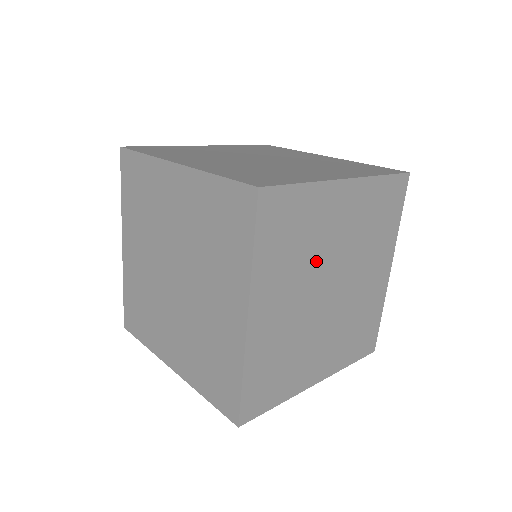
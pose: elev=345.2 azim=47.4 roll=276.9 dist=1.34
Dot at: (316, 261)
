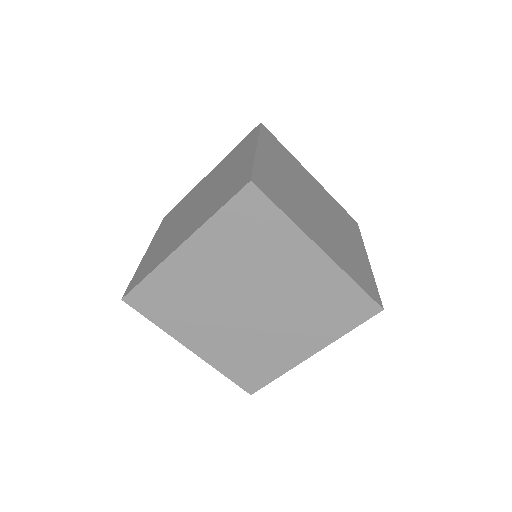
Dot at: occluded
